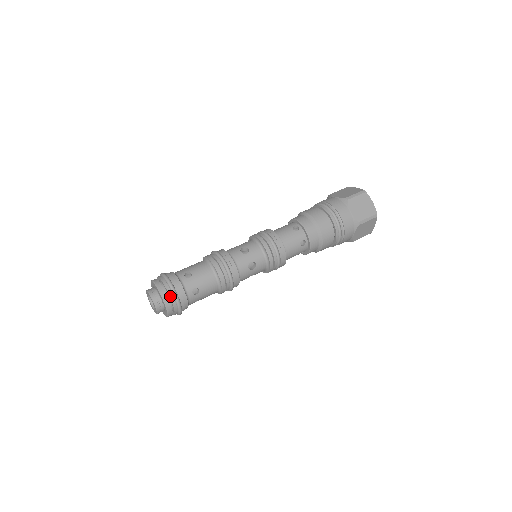
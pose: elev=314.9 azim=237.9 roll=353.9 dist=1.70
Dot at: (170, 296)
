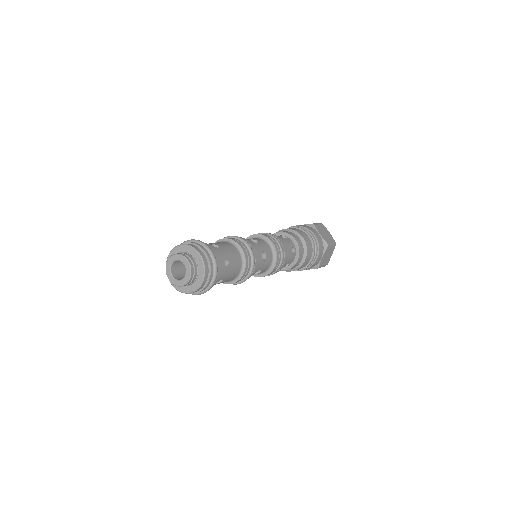
Dot at: (190, 243)
